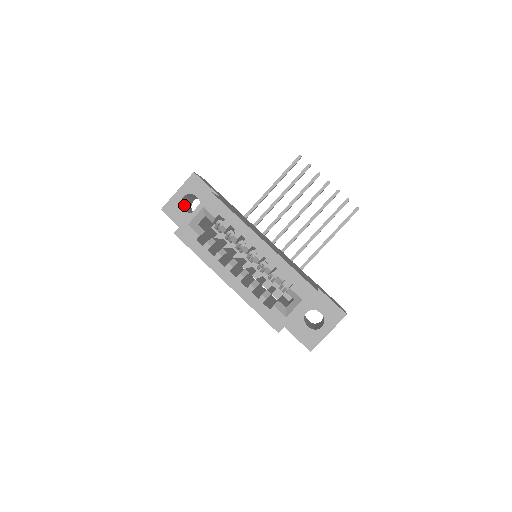
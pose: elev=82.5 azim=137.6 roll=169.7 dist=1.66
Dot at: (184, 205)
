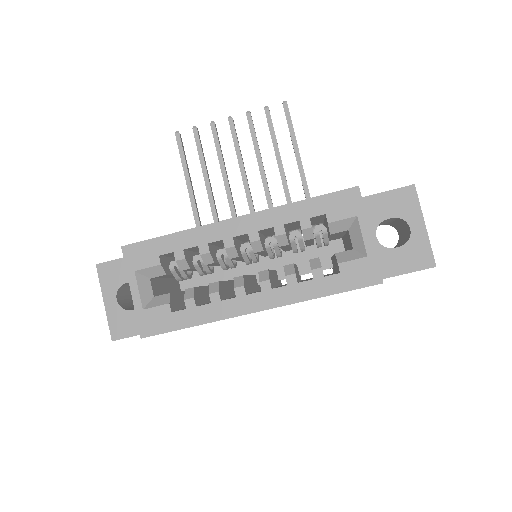
Dot at: (130, 308)
